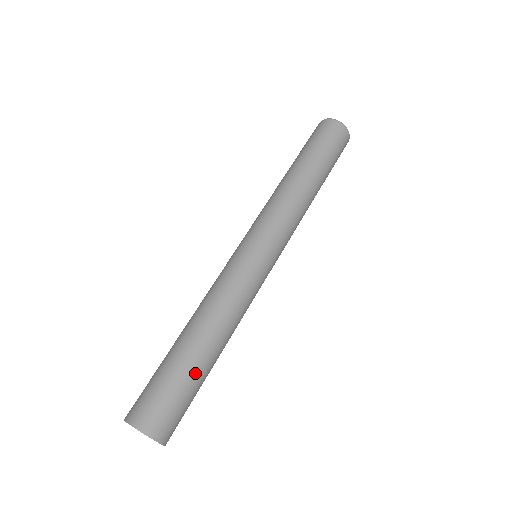
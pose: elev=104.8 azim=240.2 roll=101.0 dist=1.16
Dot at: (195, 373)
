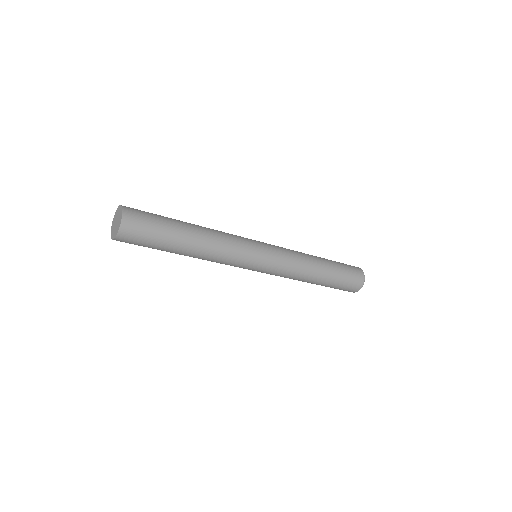
Dot at: (173, 232)
